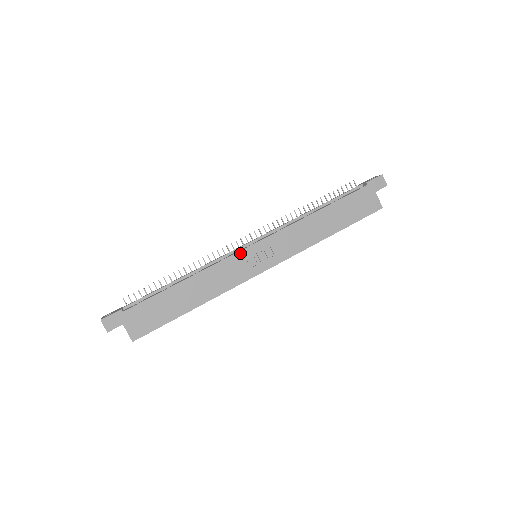
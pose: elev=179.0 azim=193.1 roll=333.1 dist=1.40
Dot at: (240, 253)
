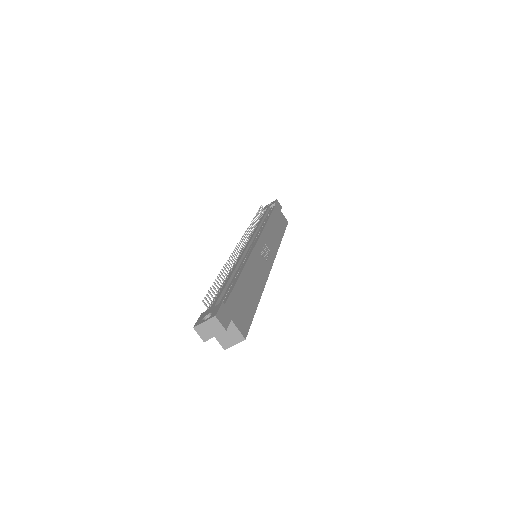
Dot at: (256, 248)
